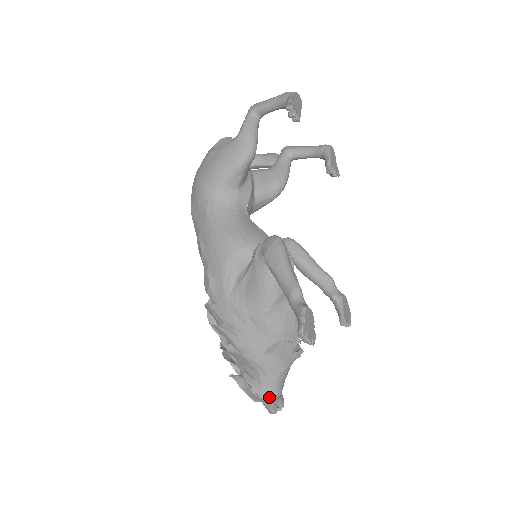
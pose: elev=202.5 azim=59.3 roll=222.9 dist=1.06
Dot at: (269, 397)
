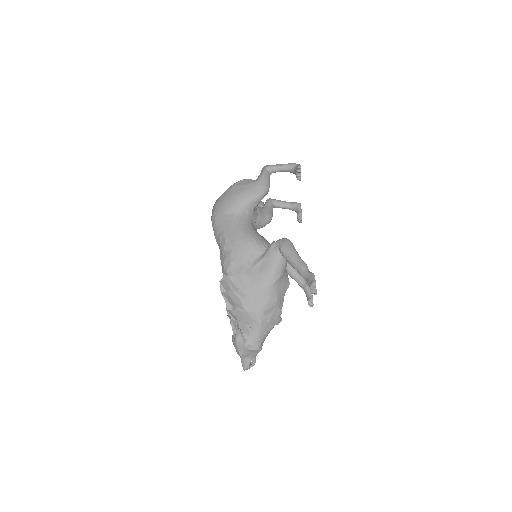
Dot at: (256, 348)
